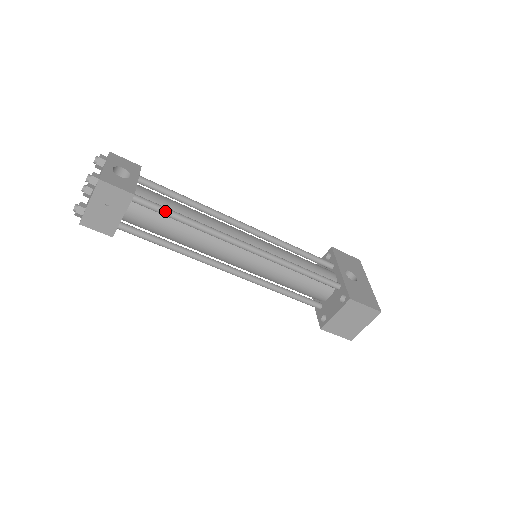
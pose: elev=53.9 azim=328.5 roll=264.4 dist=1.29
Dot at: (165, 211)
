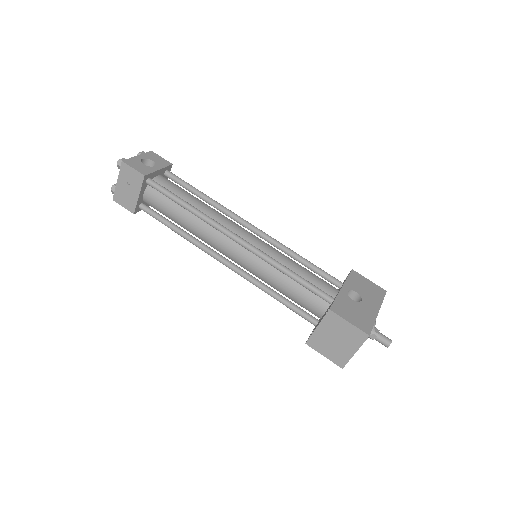
Dot at: (170, 194)
